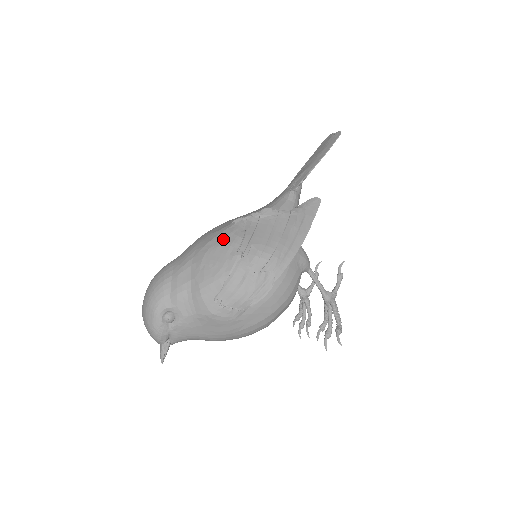
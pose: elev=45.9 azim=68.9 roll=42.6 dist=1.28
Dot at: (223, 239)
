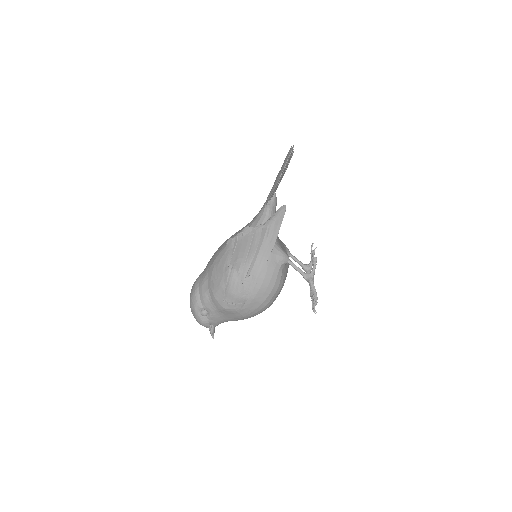
Dot at: (221, 258)
